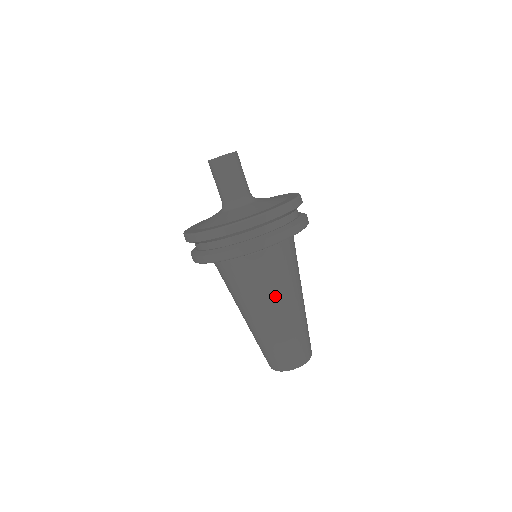
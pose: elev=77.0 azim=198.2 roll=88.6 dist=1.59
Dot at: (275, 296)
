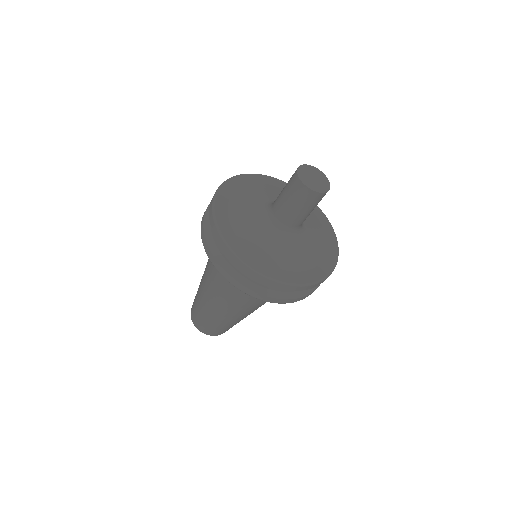
Dot at: (240, 307)
